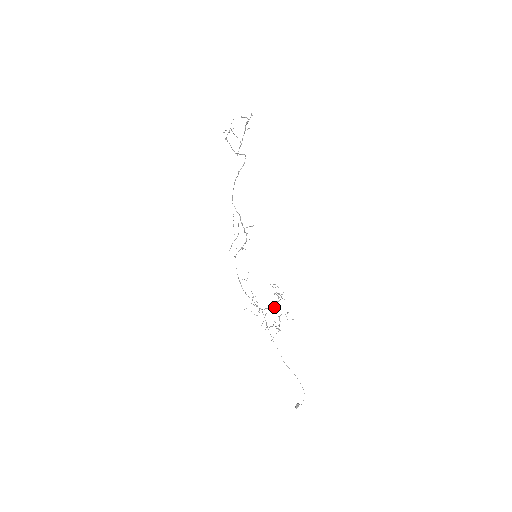
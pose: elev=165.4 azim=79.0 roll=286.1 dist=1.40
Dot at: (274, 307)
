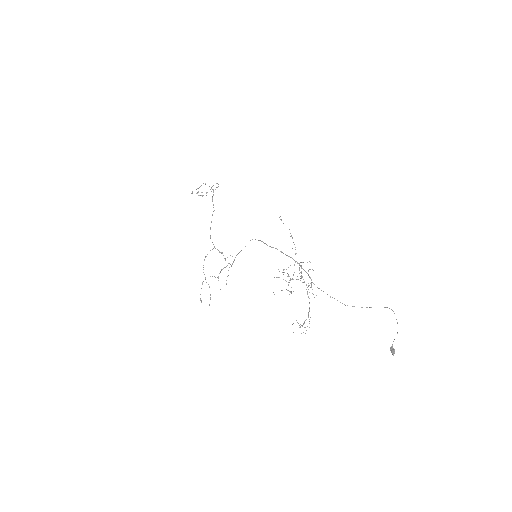
Dot at: occluded
